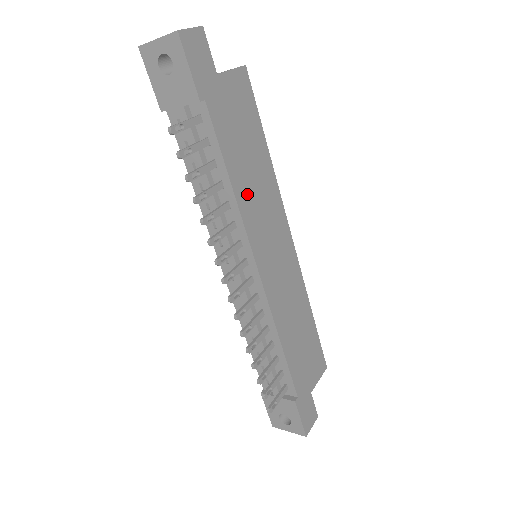
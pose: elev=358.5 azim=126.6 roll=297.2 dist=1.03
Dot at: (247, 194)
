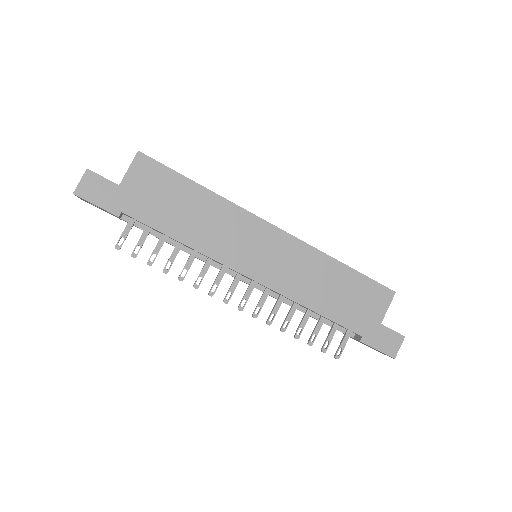
Dot at: (201, 236)
